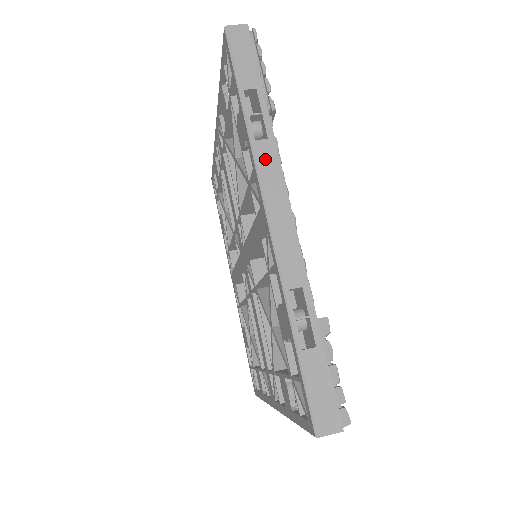
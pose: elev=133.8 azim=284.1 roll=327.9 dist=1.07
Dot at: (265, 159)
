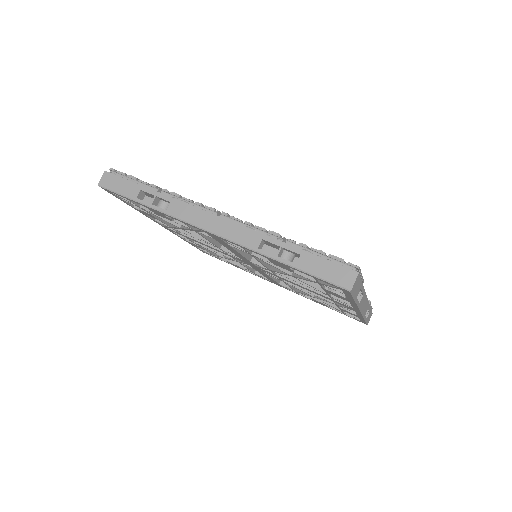
Dot at: (362, 302)
